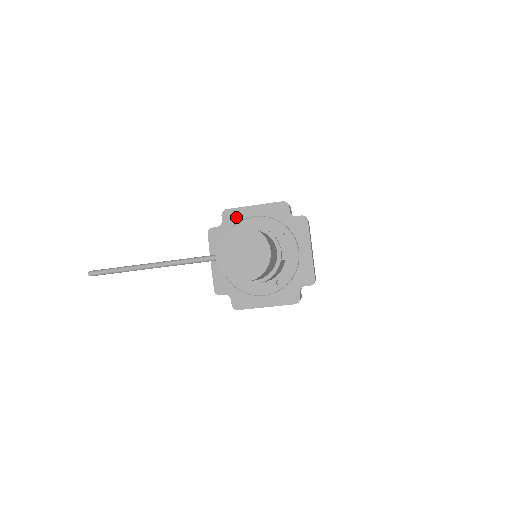
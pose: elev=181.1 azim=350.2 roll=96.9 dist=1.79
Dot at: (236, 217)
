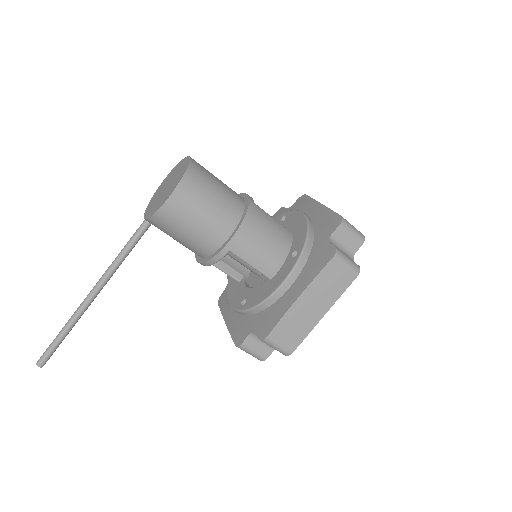
Dot at: occluded
